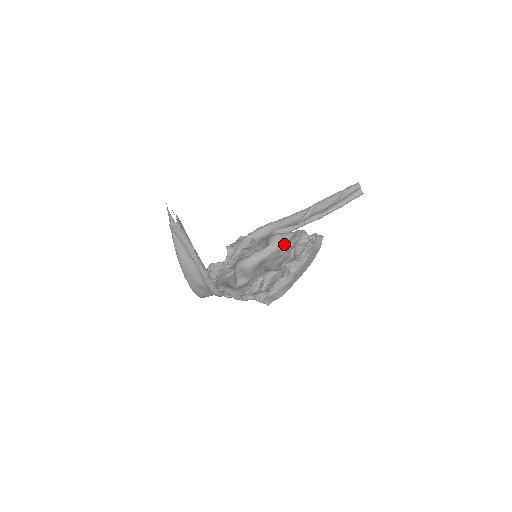
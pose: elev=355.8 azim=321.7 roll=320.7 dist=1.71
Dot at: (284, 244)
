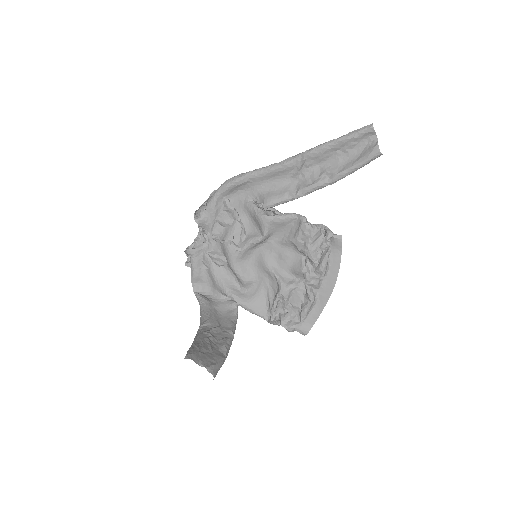
Dot at: (284, 230)
